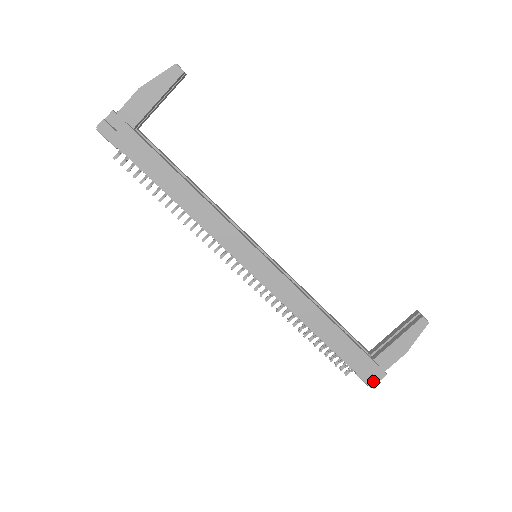
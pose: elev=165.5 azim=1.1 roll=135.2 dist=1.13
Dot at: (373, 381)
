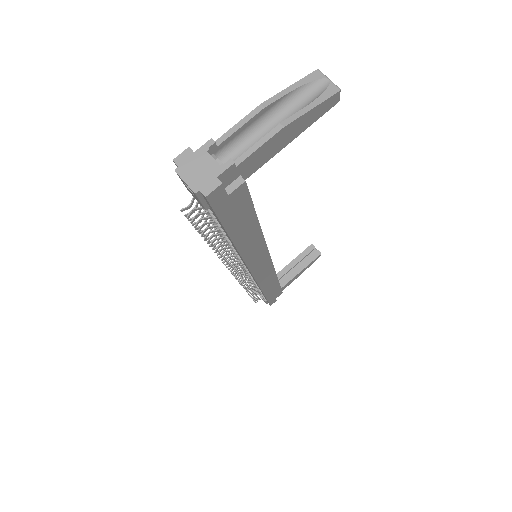
Dot at: (274, 302)
